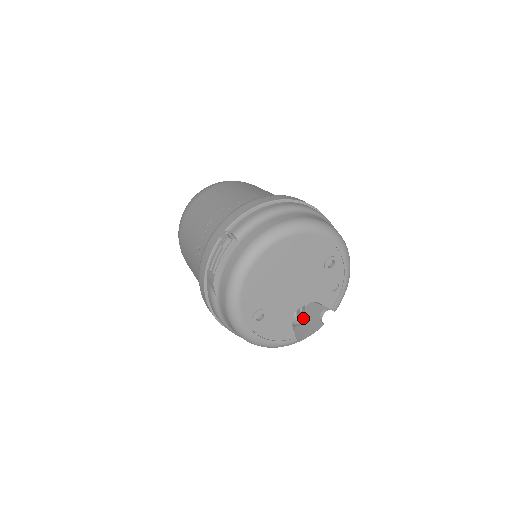
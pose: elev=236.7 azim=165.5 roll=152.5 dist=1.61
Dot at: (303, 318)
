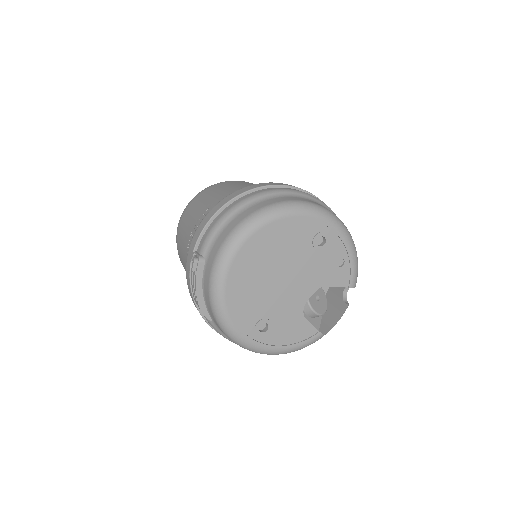
Dot at: (325, 305)
